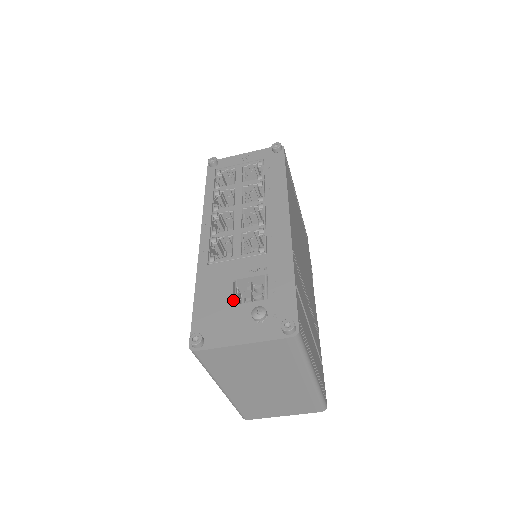
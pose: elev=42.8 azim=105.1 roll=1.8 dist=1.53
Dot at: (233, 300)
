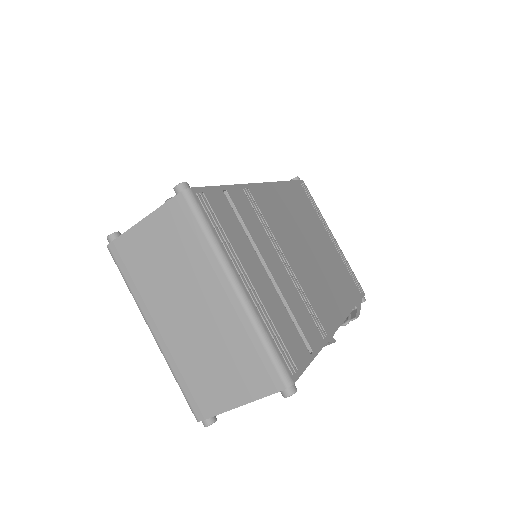
Dot at: occluded
